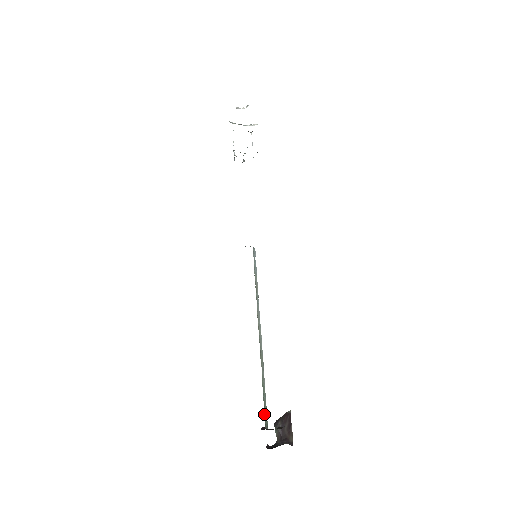
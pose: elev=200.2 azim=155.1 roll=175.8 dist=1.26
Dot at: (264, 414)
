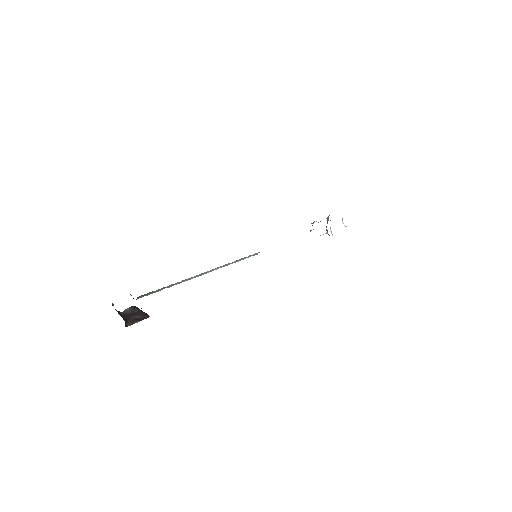
Dot at: (148, 293)
